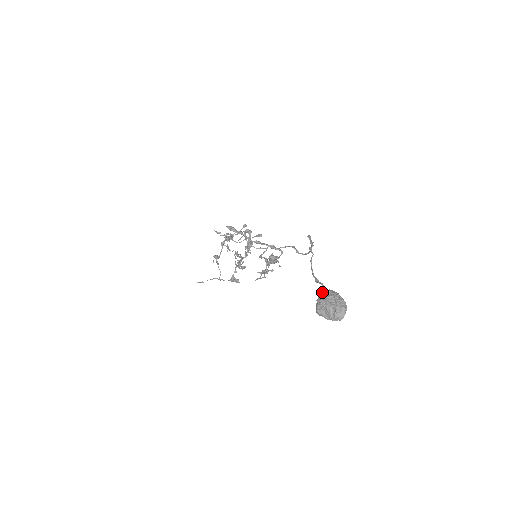
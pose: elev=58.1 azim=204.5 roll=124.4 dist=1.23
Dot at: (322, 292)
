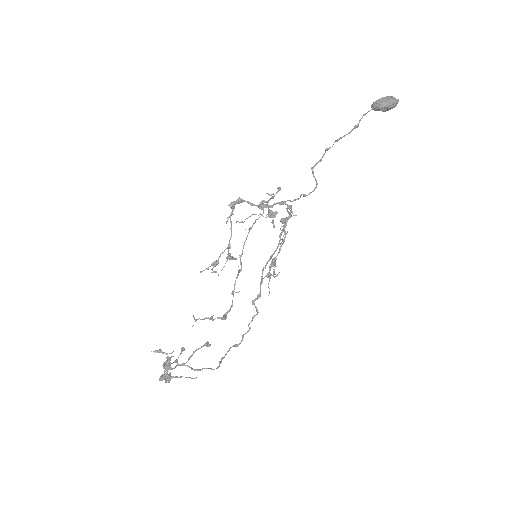
Dot at: (372, 104)
